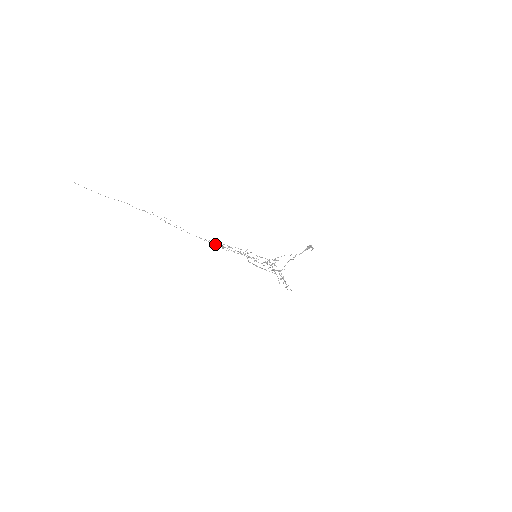
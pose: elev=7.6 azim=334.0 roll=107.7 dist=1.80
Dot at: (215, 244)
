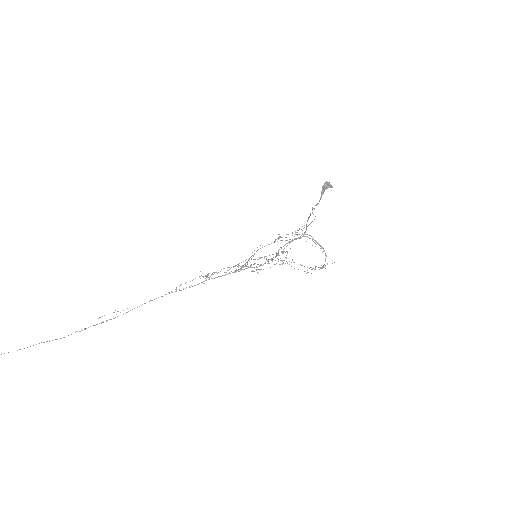
Dot at: (192, 286)
